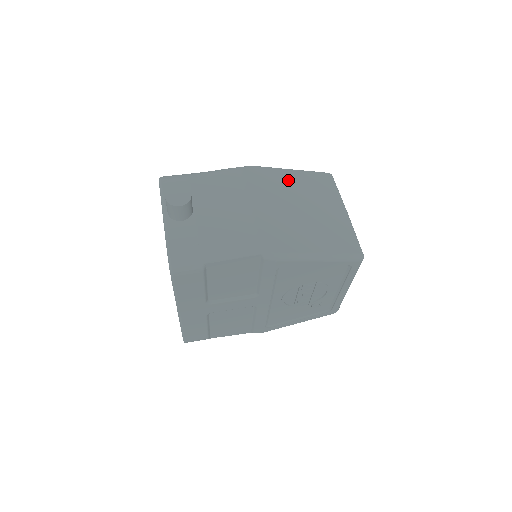
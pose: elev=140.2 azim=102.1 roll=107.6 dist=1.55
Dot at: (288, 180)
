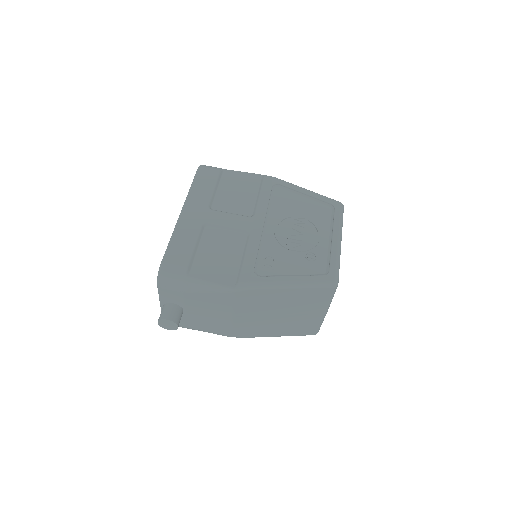
Dot at: (281, 297)
